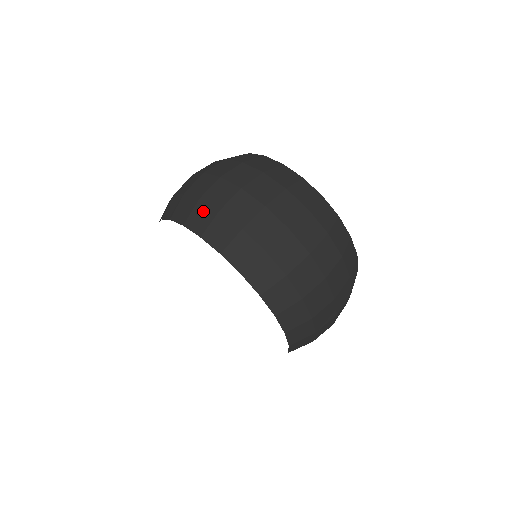
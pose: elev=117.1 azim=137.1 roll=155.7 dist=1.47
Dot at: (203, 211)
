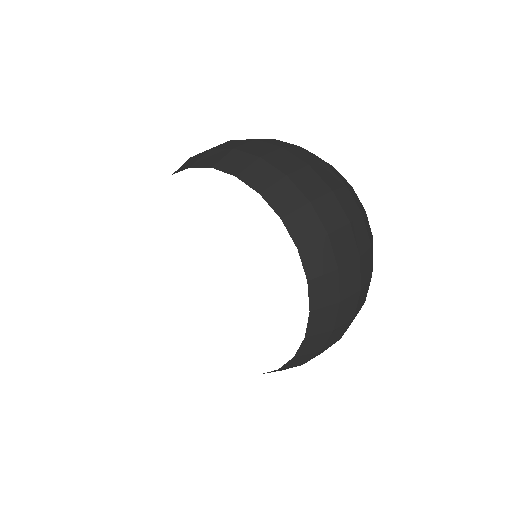
Dot at: occluded
